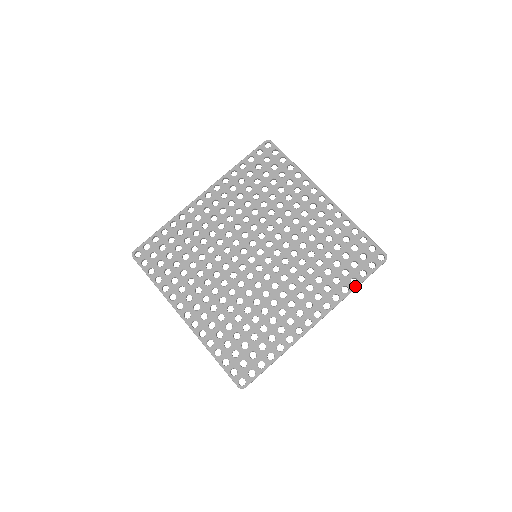
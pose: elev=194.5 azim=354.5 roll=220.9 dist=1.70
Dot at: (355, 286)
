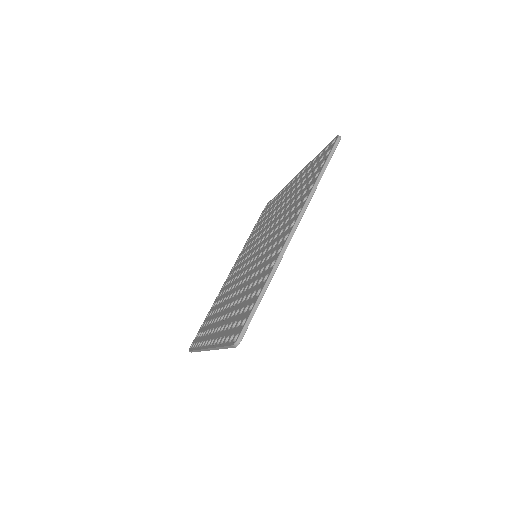
Dot at: (318, 176)
